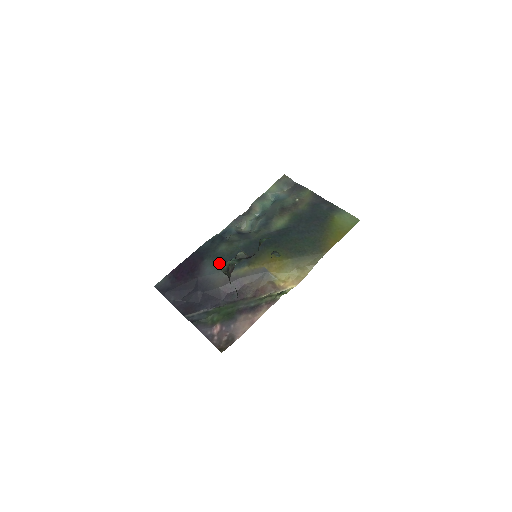
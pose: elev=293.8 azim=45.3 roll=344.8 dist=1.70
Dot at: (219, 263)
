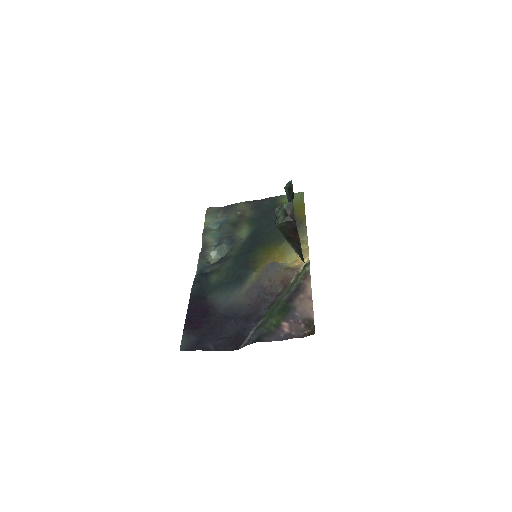
Dot at: (225, 289)
